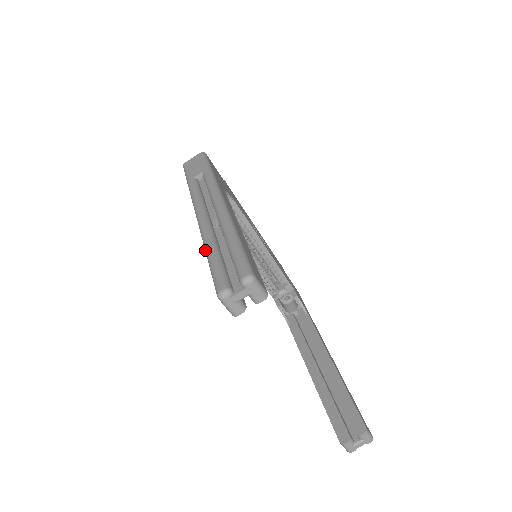
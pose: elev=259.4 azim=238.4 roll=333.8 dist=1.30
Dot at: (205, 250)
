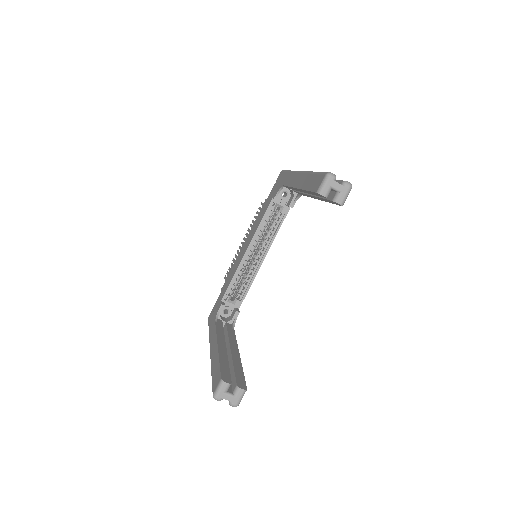
Dot at: (313, 172)
